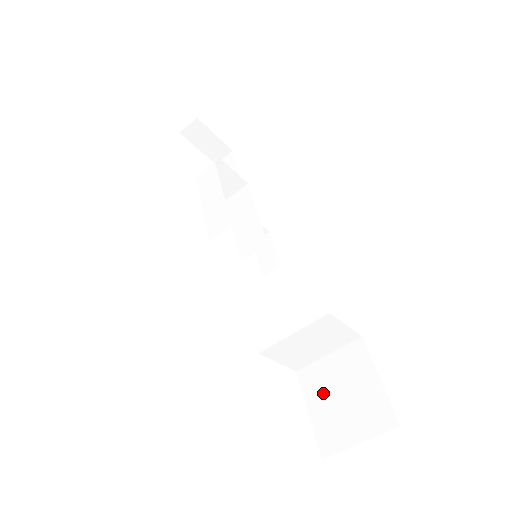
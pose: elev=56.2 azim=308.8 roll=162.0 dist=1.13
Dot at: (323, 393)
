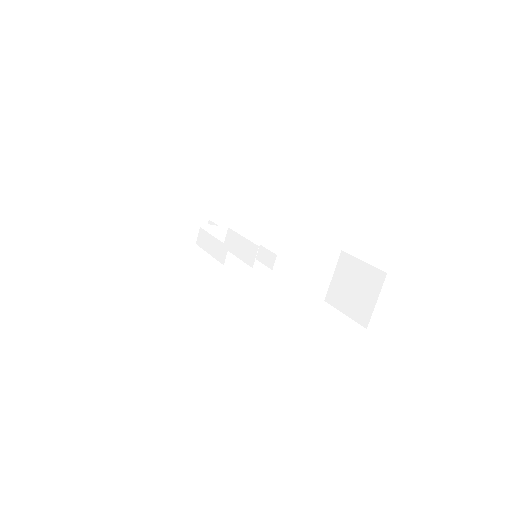
Dot at: (344, 297)
